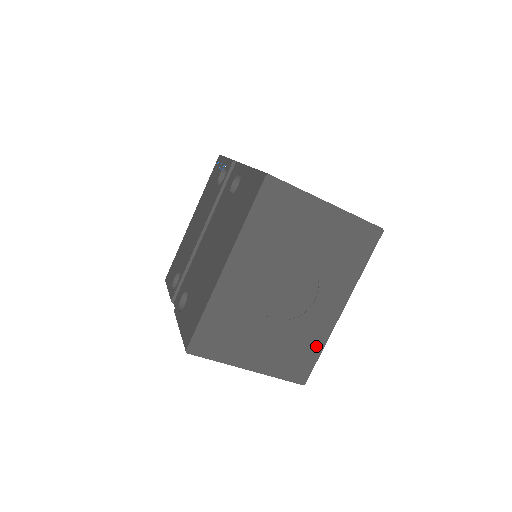
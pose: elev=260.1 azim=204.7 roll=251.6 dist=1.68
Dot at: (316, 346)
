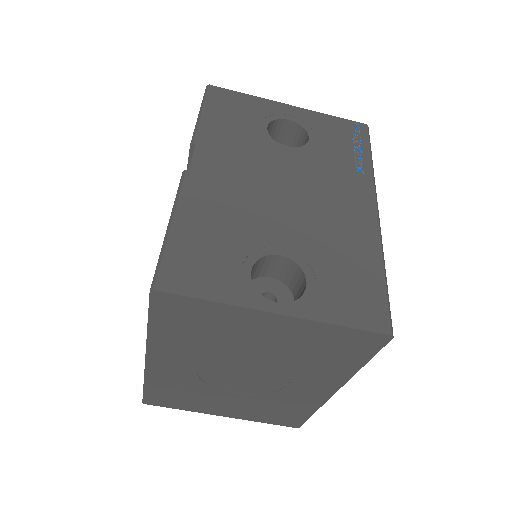
Dot at: (304, 410)
